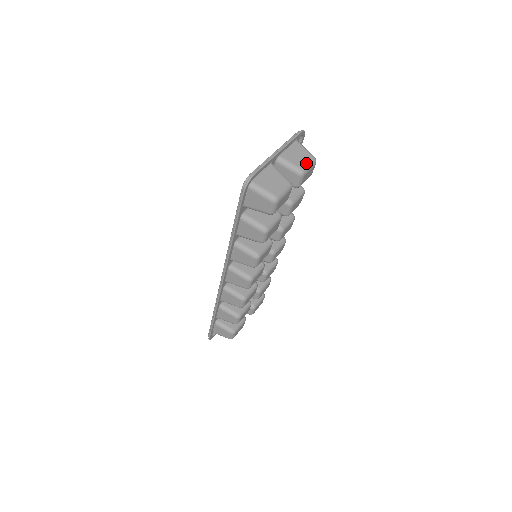
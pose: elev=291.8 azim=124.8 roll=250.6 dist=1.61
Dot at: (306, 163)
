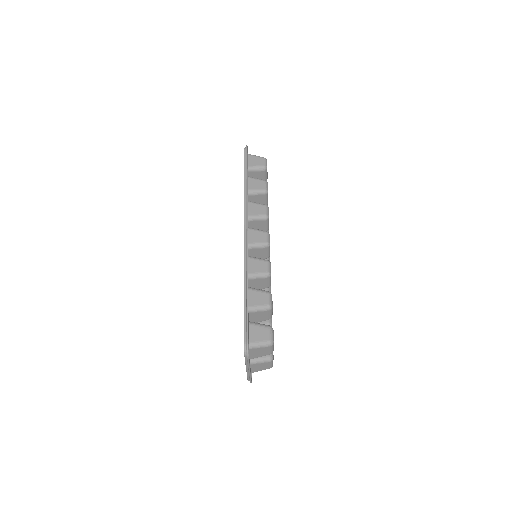
Dot at: (269, 351)
